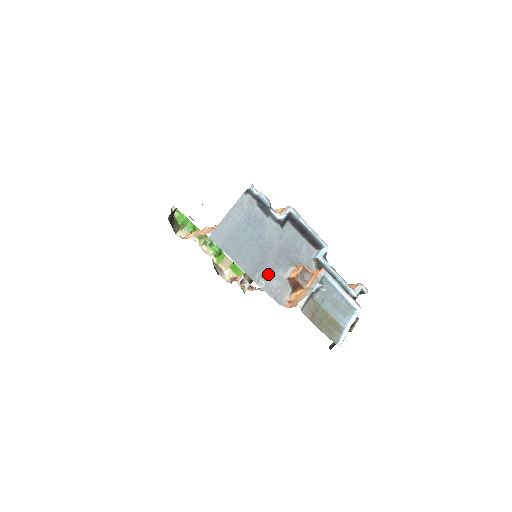
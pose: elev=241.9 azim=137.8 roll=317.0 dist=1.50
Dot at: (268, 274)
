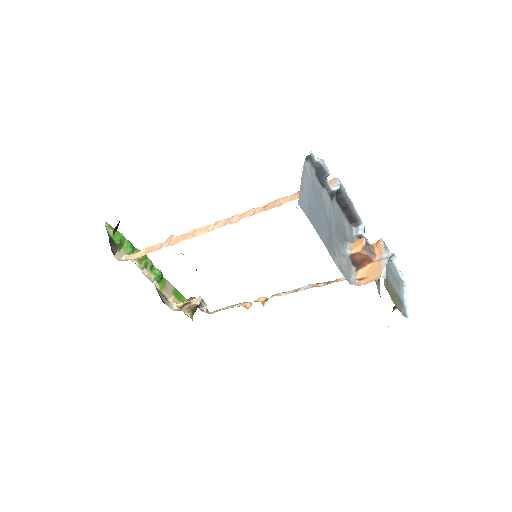
Dot at: (336, 251)
